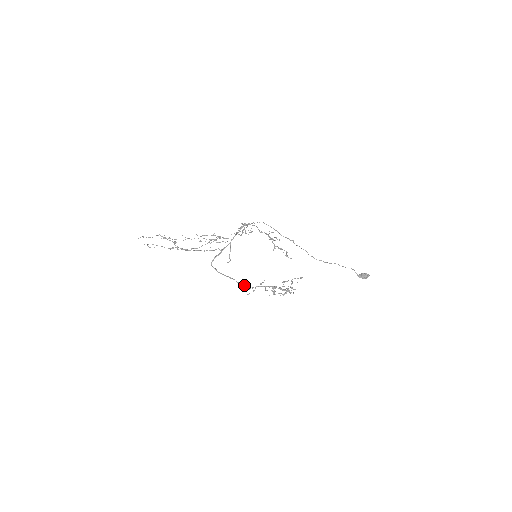
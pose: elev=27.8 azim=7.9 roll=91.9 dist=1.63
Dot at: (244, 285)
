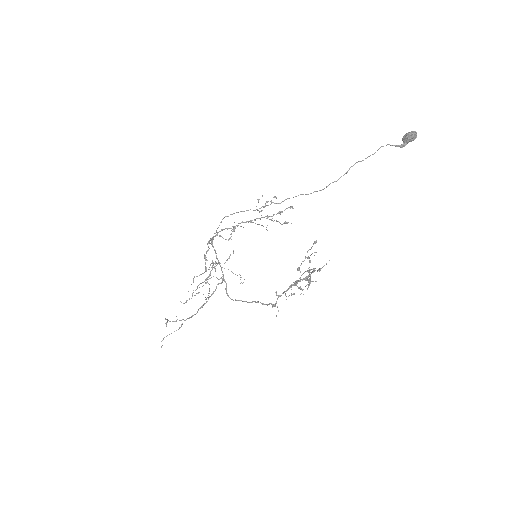
Dot at: (268, 304)
